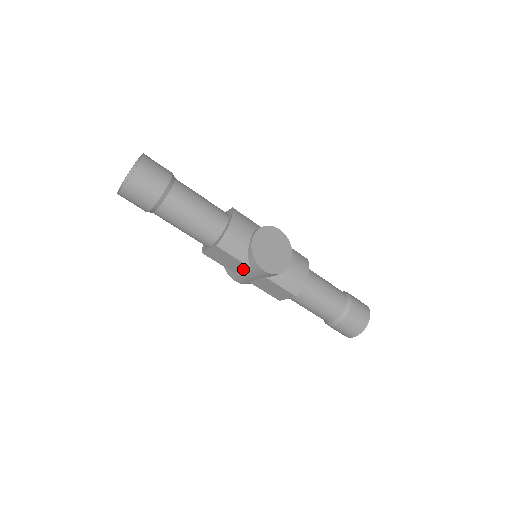
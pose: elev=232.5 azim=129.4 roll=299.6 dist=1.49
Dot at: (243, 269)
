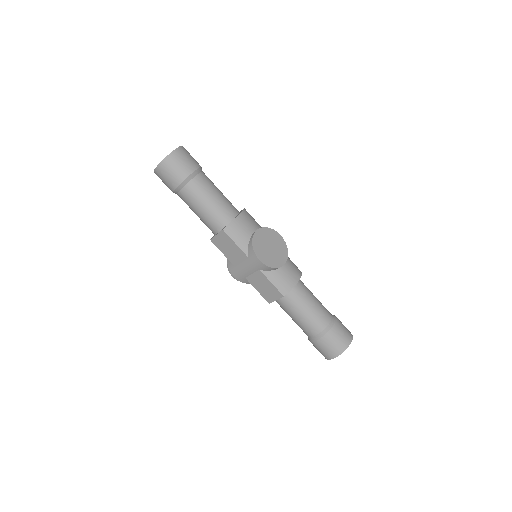
Dot at: (242, 260)
